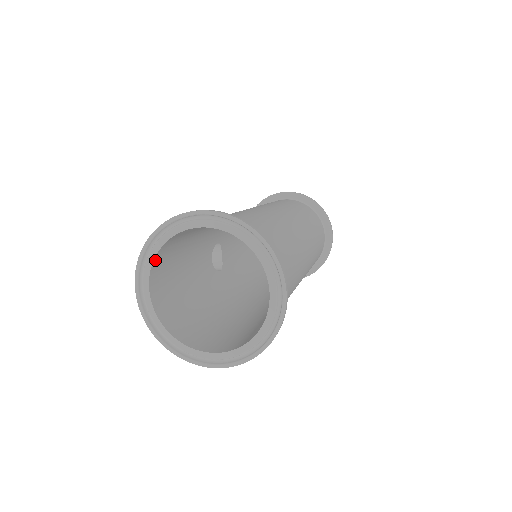
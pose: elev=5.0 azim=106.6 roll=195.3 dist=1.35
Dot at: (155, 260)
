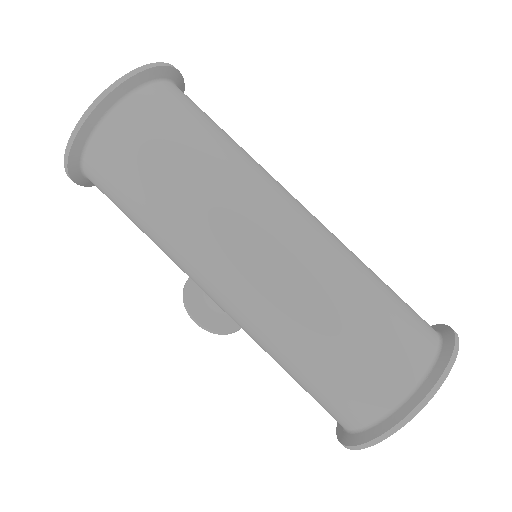
Dot at: occluded
